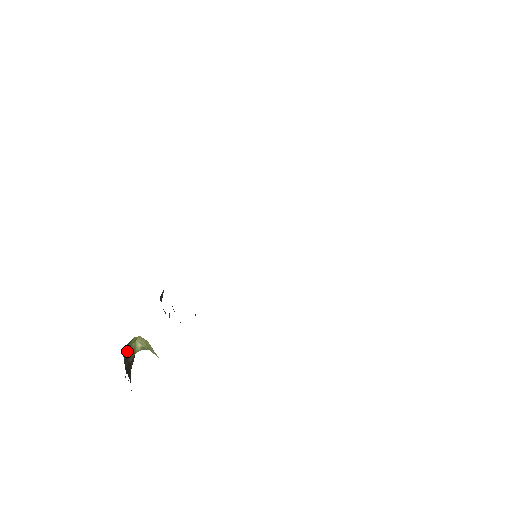
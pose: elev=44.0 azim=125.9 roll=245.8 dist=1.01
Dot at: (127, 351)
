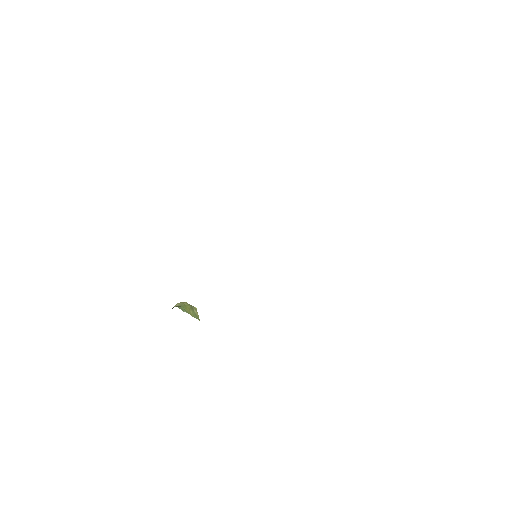
Dot at: occluded
